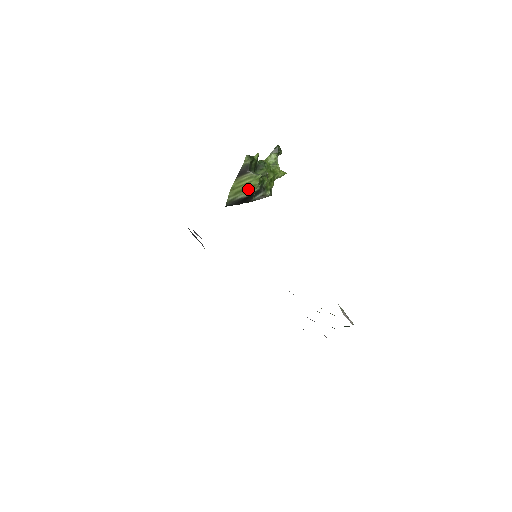
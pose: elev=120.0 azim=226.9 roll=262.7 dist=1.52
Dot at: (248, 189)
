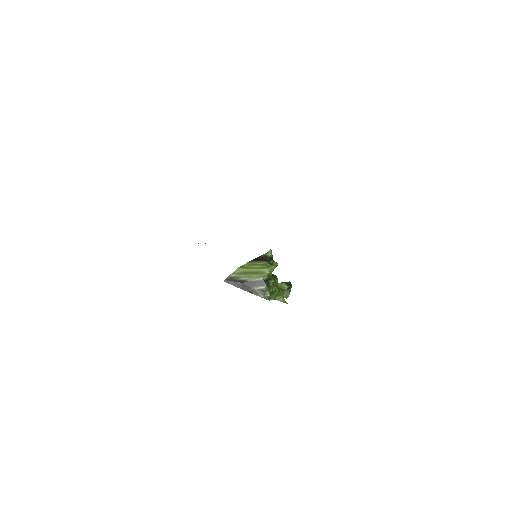
Dot at: (255, 274)
